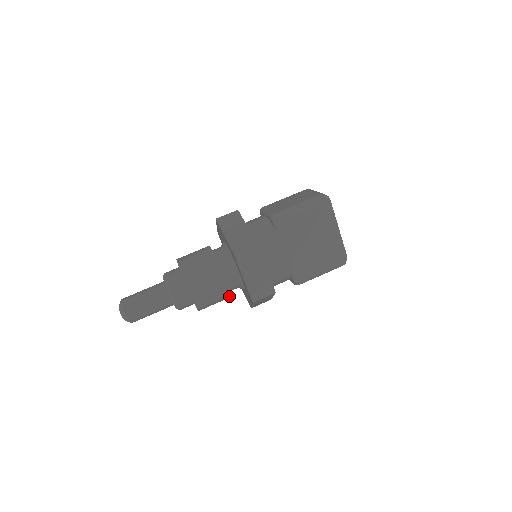
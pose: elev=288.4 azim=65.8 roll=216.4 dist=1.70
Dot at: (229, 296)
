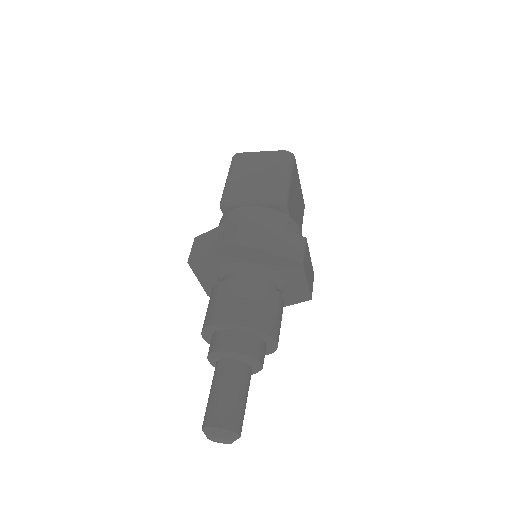
Dot at: occluded
